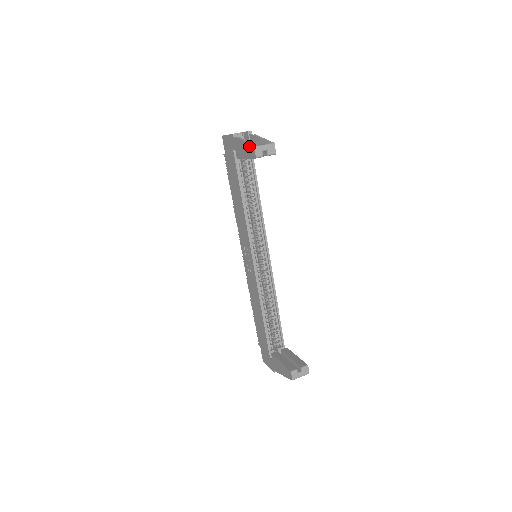
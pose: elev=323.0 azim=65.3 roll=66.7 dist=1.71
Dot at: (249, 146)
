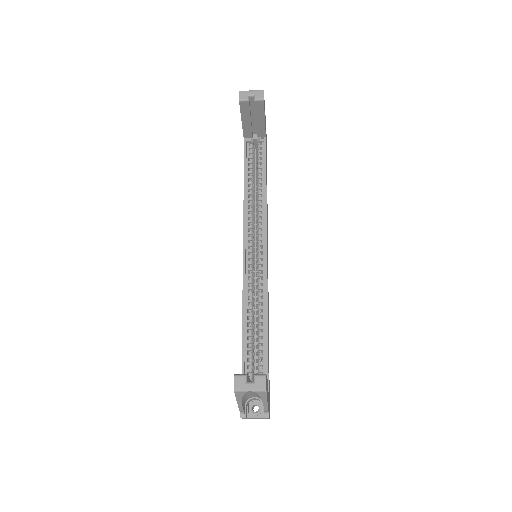
Dot at: occluded
